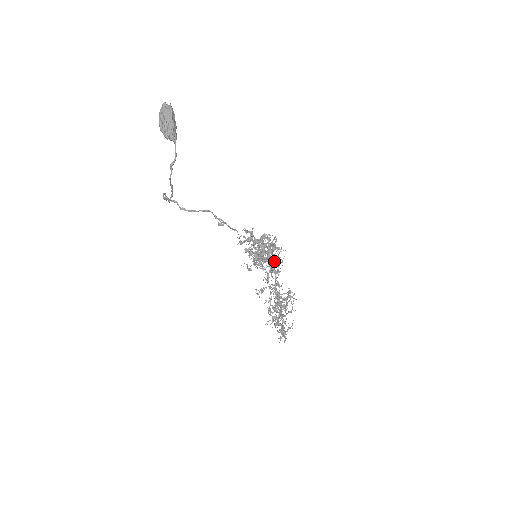
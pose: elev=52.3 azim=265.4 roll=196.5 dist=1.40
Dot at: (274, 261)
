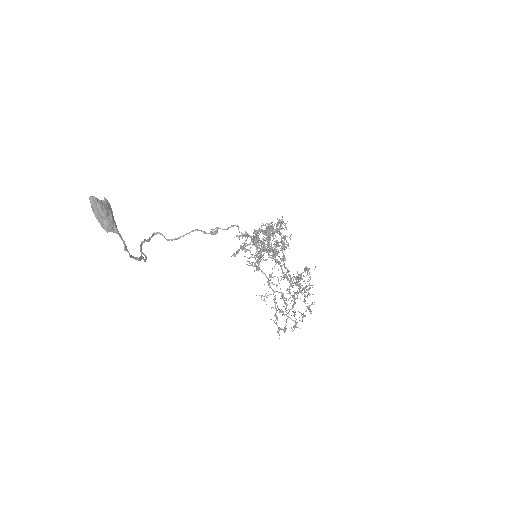
Dot at: (275, 256)
